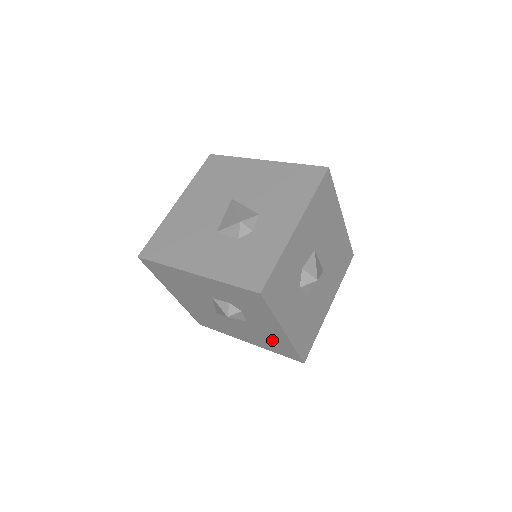
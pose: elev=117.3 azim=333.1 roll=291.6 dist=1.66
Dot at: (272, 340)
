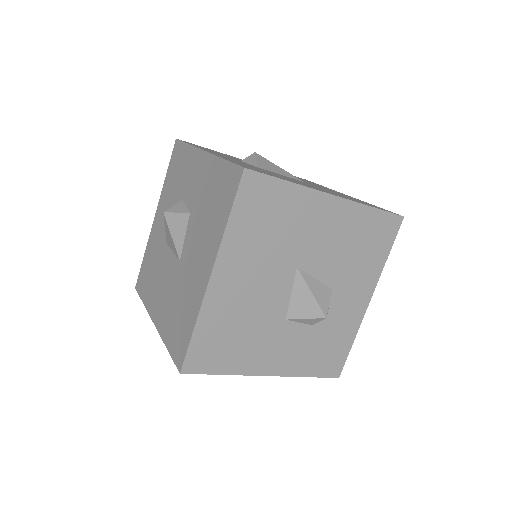
Dot at: occluded
